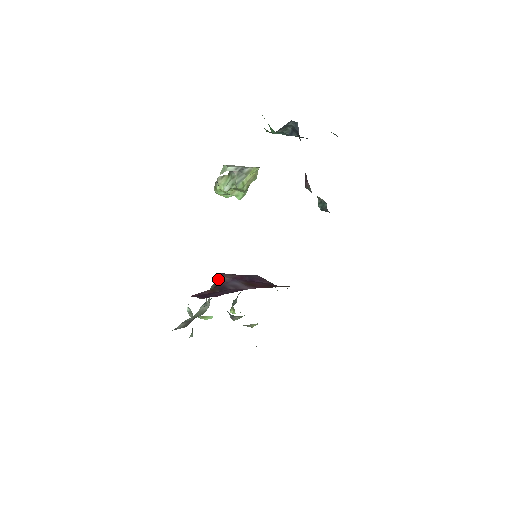
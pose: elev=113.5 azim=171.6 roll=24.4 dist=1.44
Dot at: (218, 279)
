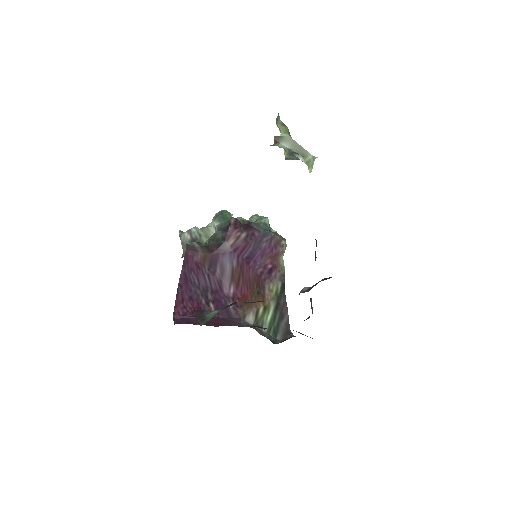
Dot at: (223, 235)
